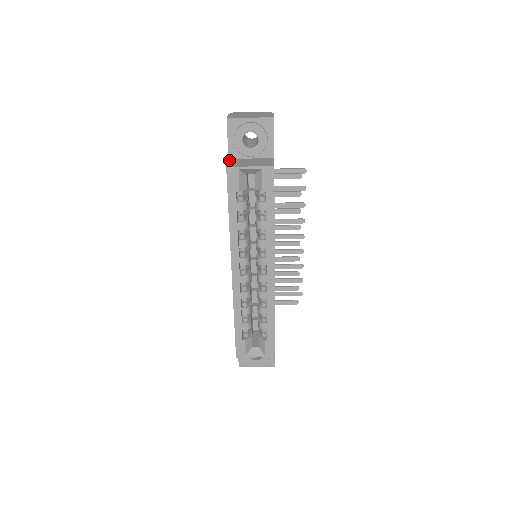
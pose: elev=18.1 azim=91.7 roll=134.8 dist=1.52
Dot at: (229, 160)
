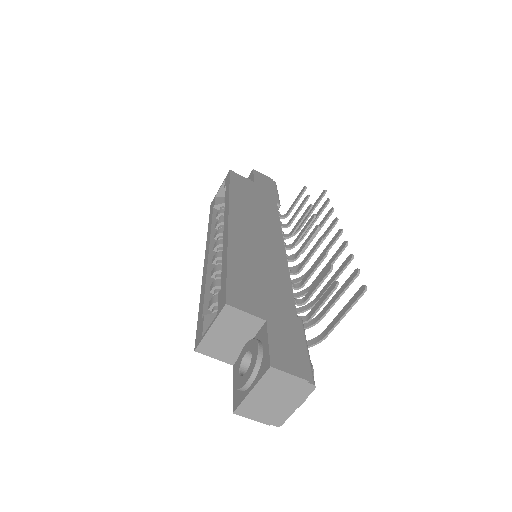
Dot at: occluded
